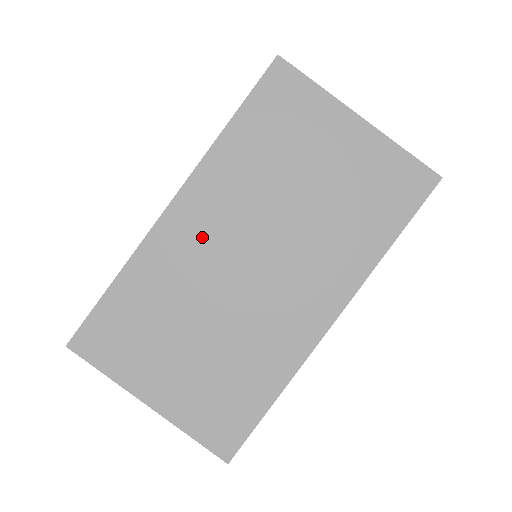
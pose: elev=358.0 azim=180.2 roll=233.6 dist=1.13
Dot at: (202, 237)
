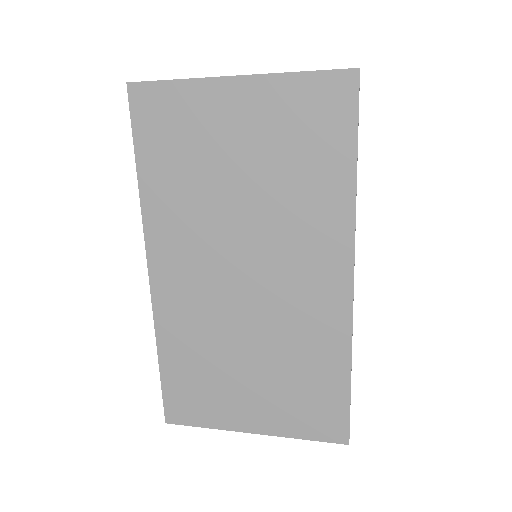
Dot at: (192, 283)
